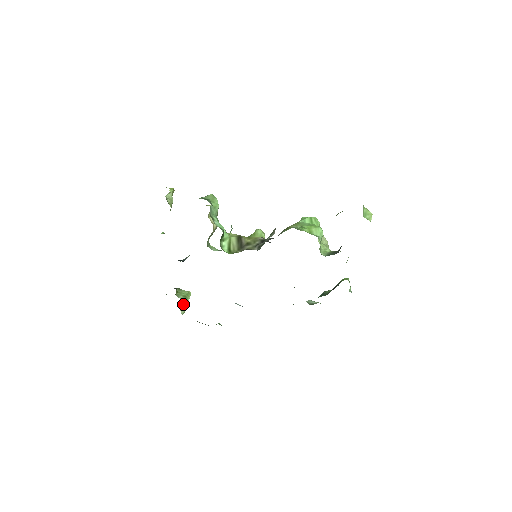
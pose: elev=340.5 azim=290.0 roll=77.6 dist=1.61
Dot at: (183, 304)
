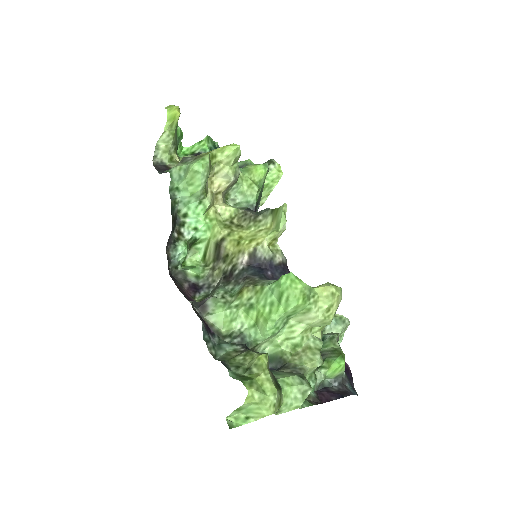
Dot at: occluded
